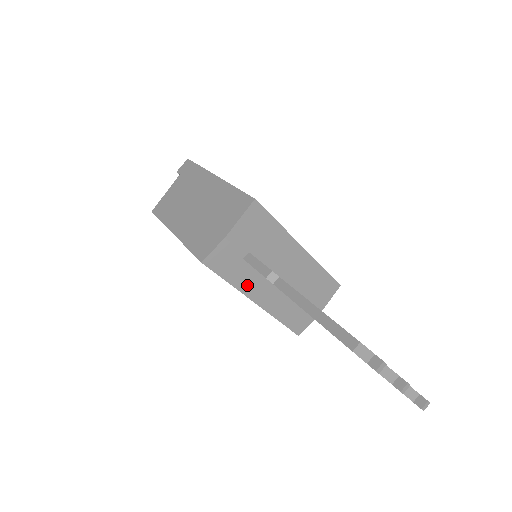
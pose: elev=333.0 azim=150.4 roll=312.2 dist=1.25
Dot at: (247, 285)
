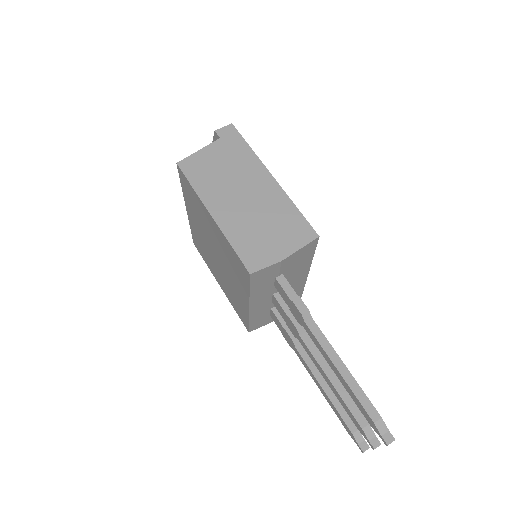
Dot at: (258, 295)
